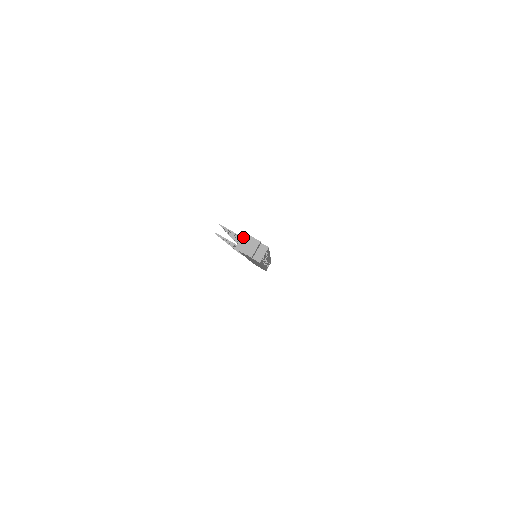
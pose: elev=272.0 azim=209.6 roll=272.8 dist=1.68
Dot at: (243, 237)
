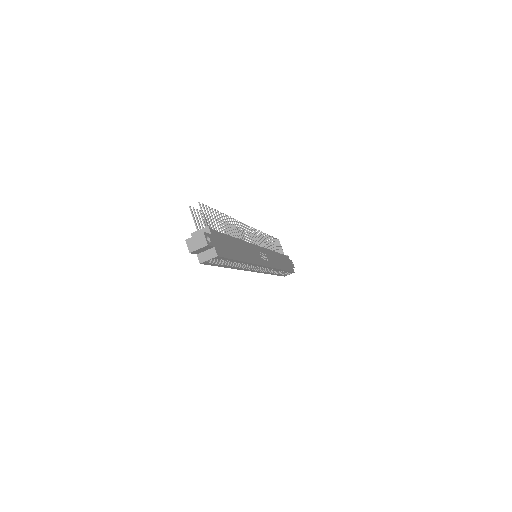
Dot at: (205, 229)
